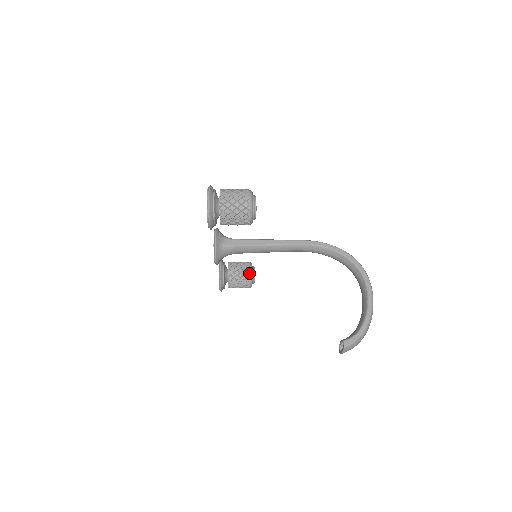
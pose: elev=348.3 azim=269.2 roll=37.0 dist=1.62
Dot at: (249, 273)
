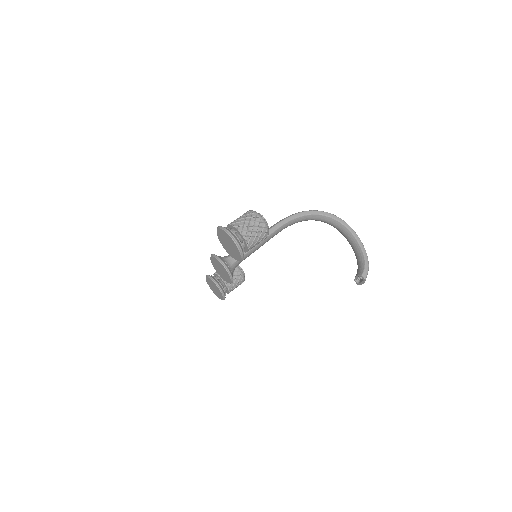
Dot at: (239, 271)
